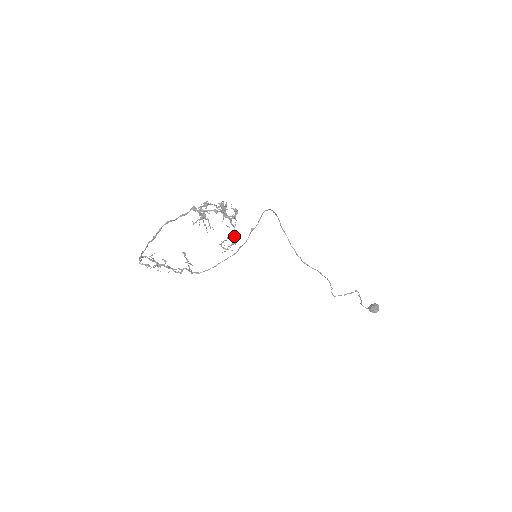
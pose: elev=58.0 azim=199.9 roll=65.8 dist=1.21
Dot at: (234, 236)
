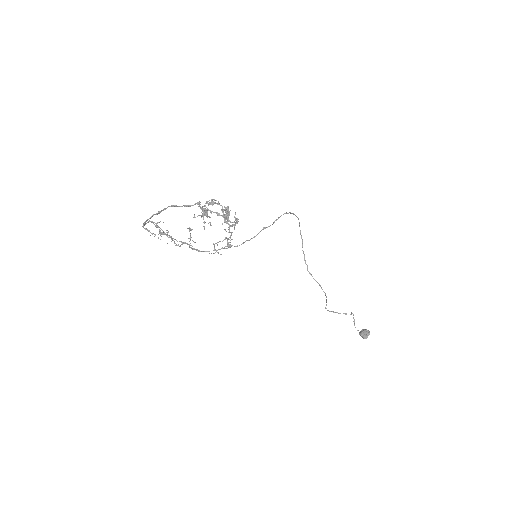
Dot at: occluded
